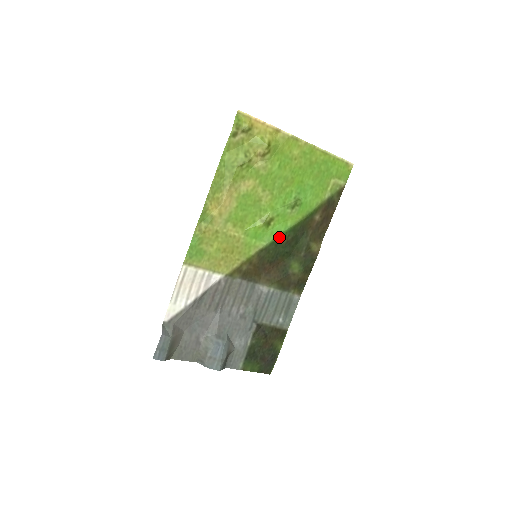
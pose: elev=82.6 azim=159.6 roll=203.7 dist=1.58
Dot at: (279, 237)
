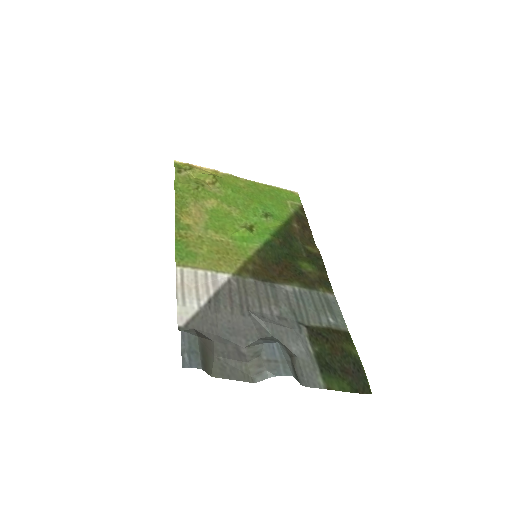
Dot at: (269, 239)
